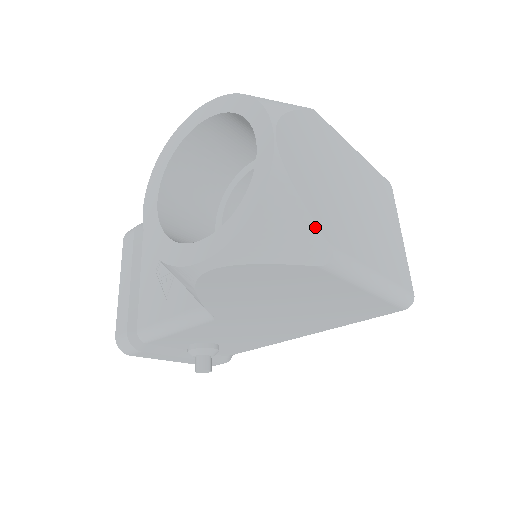
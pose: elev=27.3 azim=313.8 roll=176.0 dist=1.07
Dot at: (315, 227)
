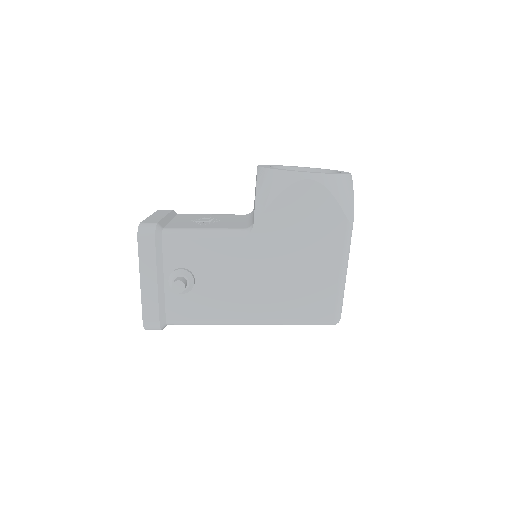
Dot at: (353, 205)
